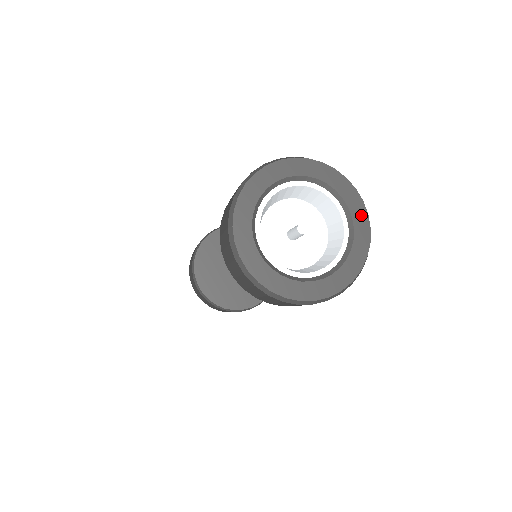
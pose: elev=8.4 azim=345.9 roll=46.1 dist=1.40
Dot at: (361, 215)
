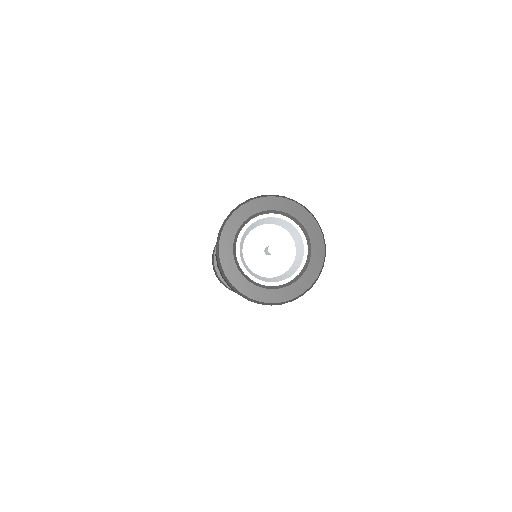
Dot at: (313, 226)
